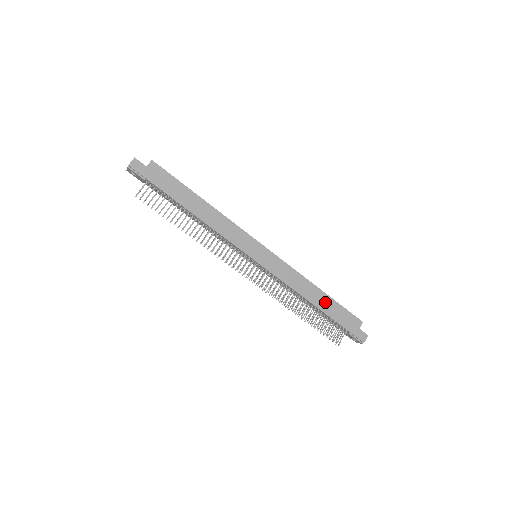
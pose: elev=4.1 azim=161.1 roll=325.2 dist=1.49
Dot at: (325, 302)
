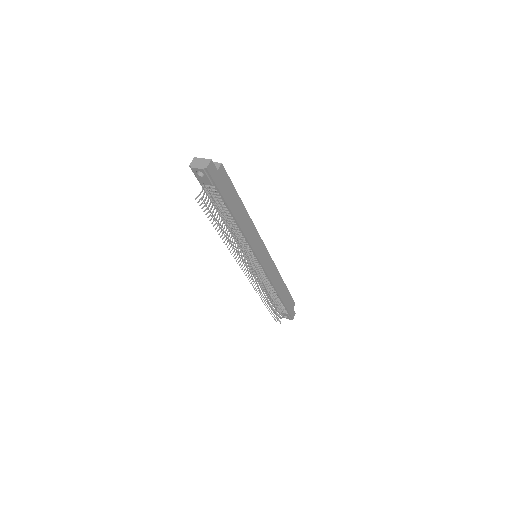
Dot at: (284, 292)
